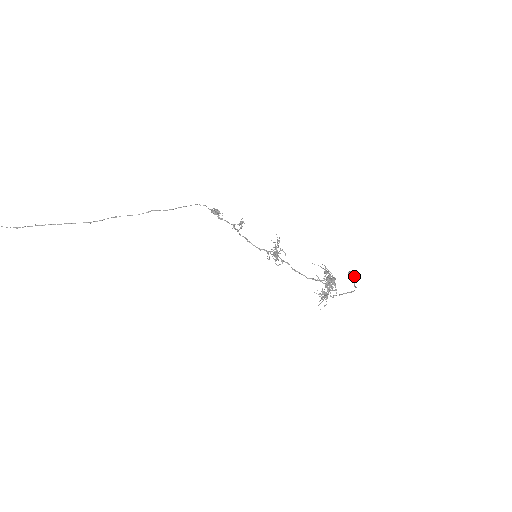
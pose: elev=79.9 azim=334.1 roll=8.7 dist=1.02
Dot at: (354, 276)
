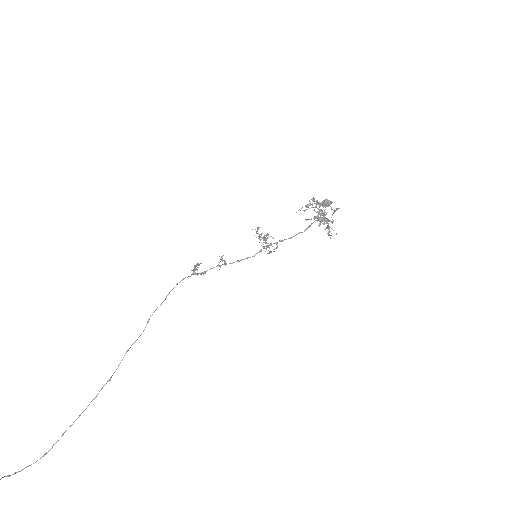
Dot at: (327, 200)
